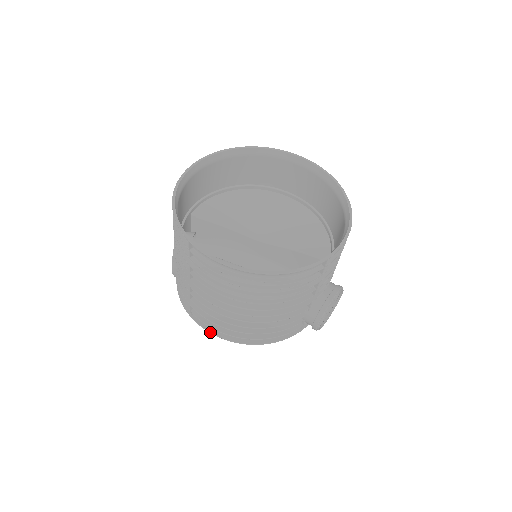
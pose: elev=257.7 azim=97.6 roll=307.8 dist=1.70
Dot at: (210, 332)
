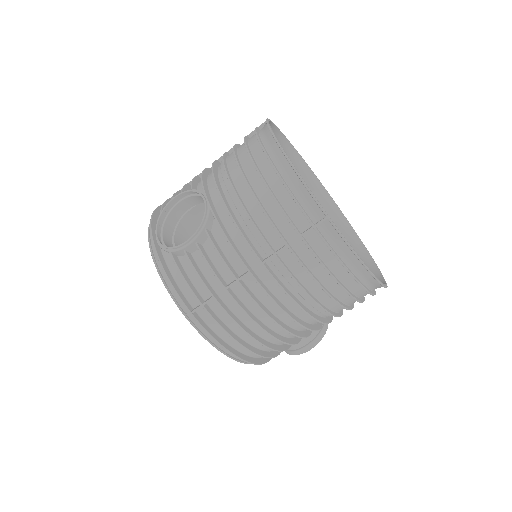
Dot at: (217, 340)
